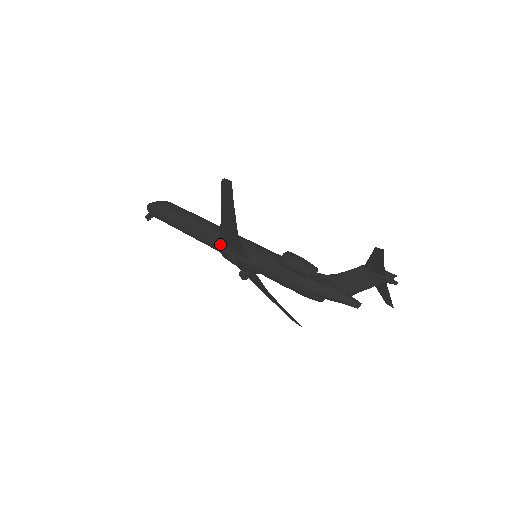
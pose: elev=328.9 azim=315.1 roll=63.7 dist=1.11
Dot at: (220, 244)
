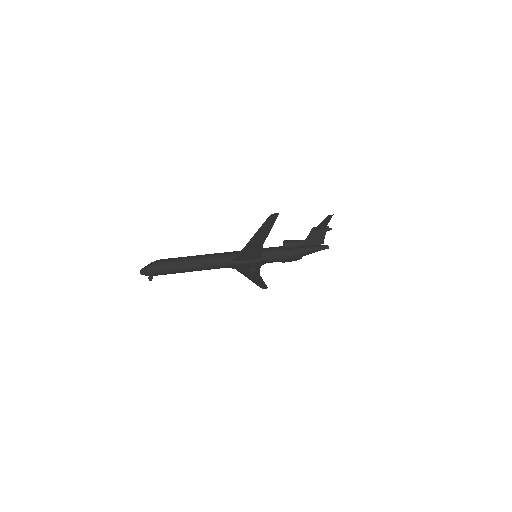
Dot at: (235, 261)
